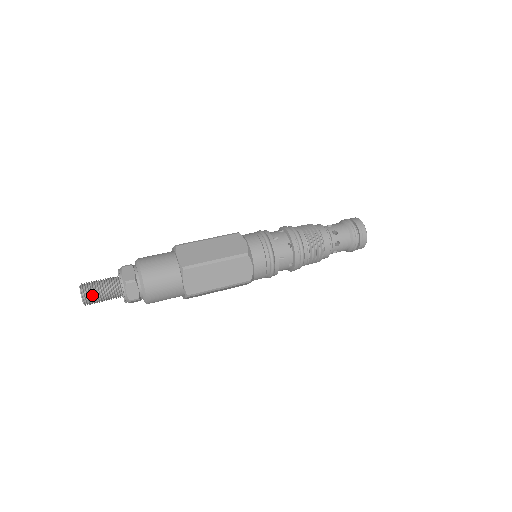
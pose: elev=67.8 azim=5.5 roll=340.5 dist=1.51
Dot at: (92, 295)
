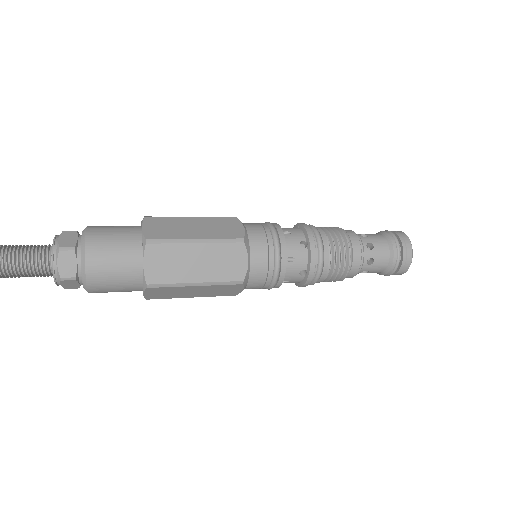
Dot at: (10, 274)
